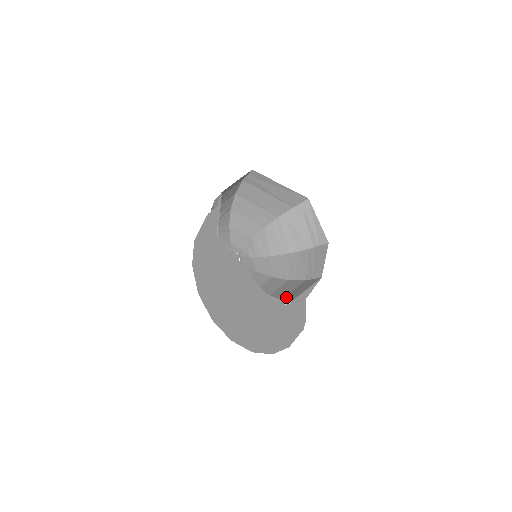
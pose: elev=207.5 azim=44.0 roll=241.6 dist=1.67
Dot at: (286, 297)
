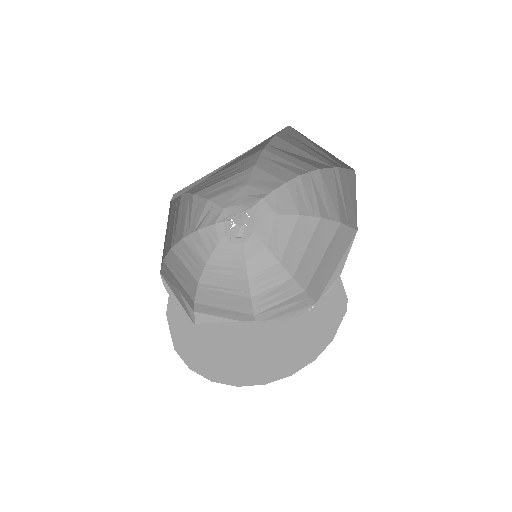
Dot at: (316, 277)
